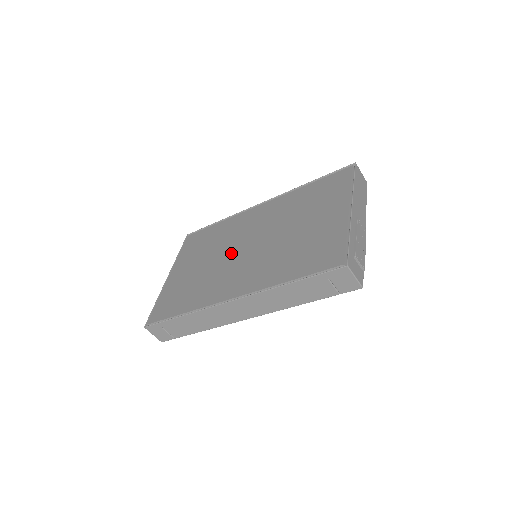
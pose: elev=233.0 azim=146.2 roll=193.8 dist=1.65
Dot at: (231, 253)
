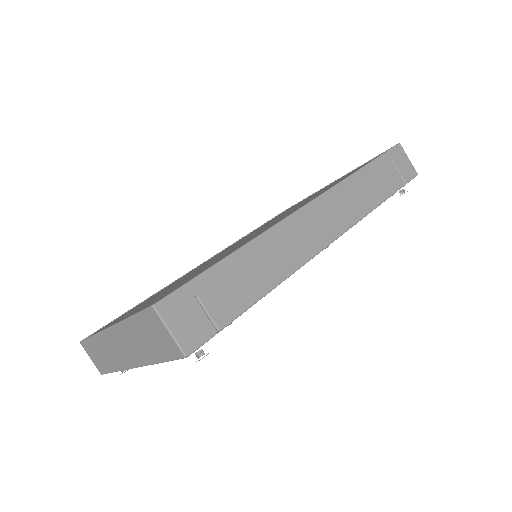
Dot at: occluded
